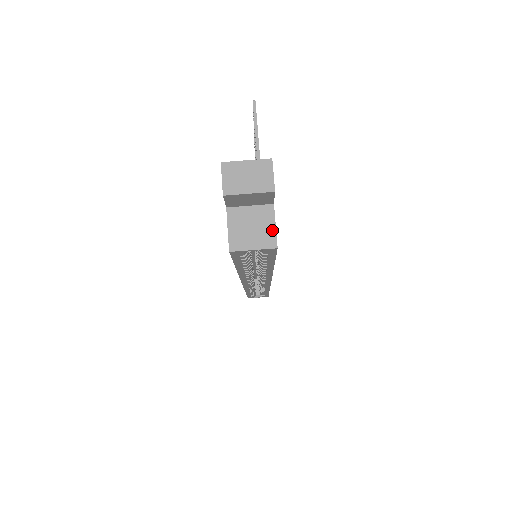
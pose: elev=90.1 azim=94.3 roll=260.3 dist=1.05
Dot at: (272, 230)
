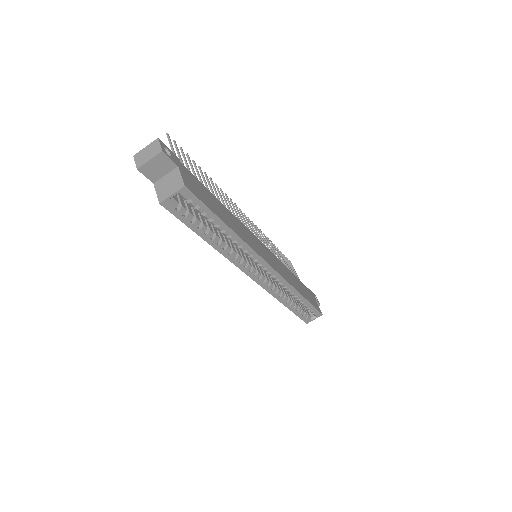
Dot at: (180, 179)
